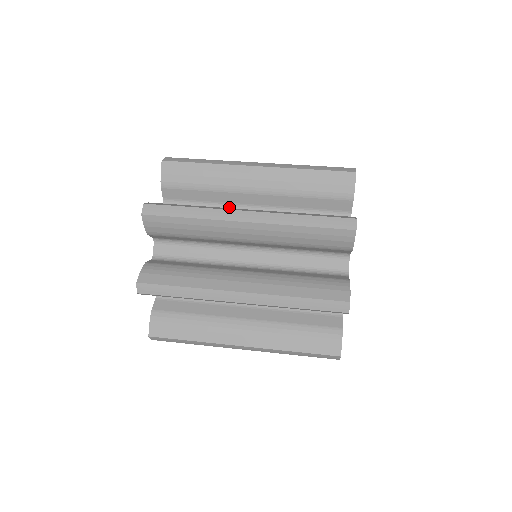
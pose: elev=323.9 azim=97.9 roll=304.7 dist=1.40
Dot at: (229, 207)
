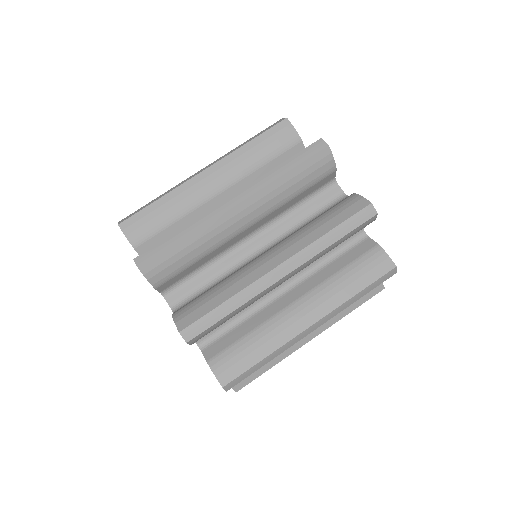
Dot at: occluded
